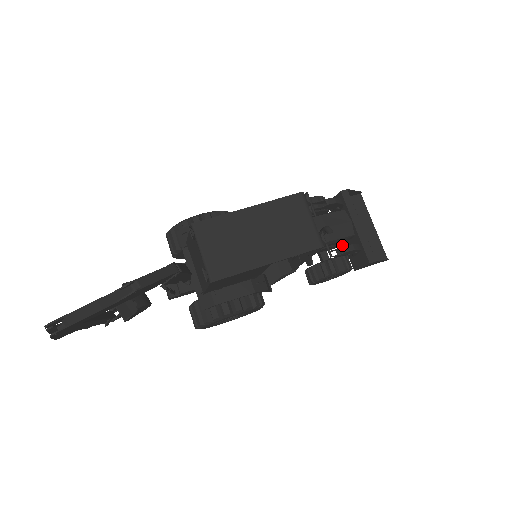
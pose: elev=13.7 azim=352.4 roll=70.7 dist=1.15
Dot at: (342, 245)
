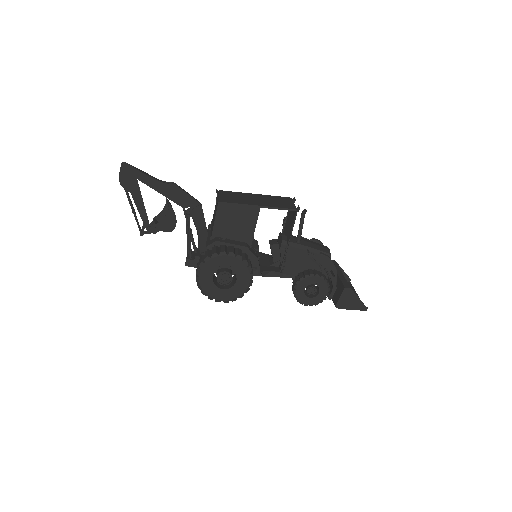
Dot at: occluded
